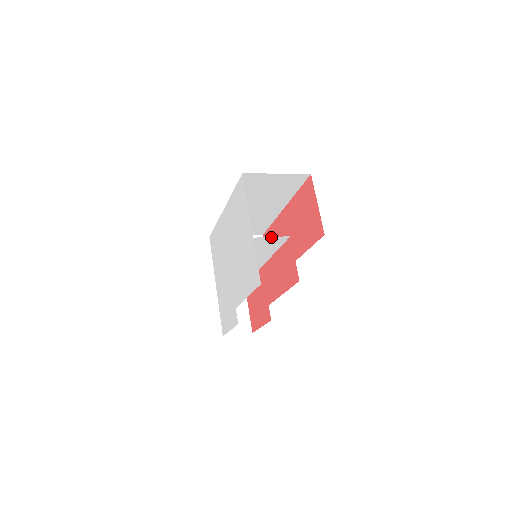
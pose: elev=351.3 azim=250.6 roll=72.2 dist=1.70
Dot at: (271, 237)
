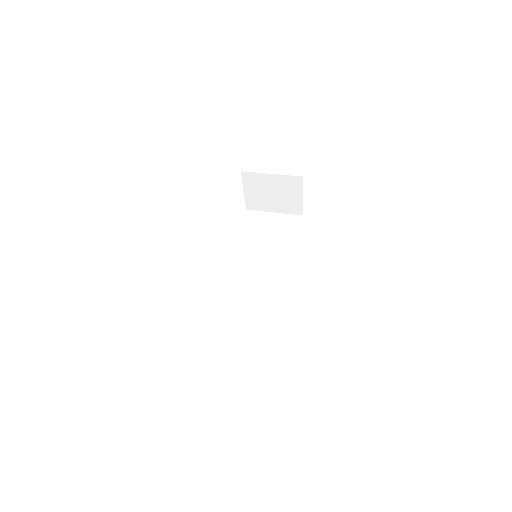
Dot at: (231, 320)
